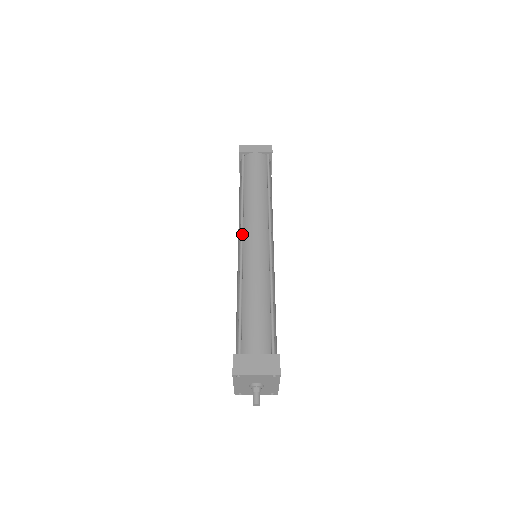
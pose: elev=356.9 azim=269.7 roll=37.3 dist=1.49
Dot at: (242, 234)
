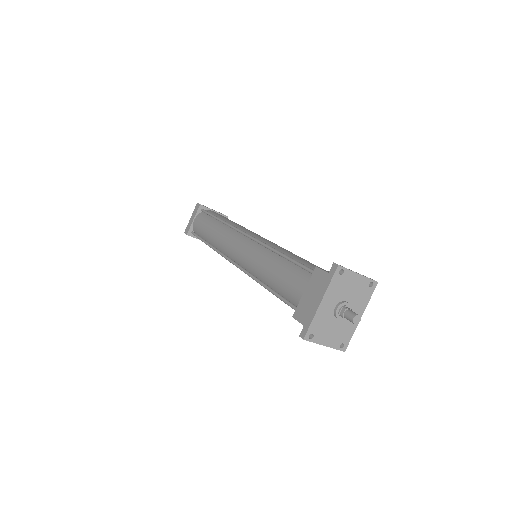
Dot at: (243, 231)
